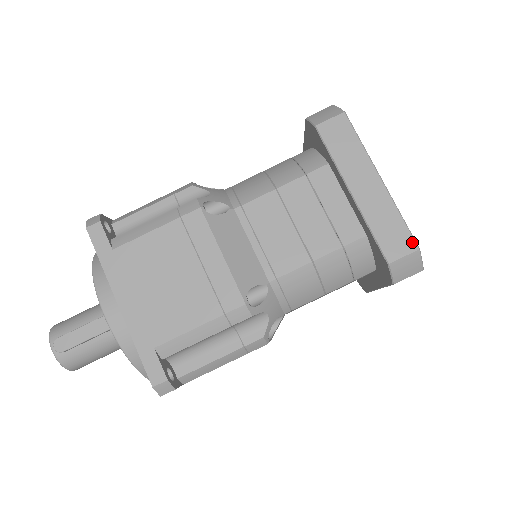
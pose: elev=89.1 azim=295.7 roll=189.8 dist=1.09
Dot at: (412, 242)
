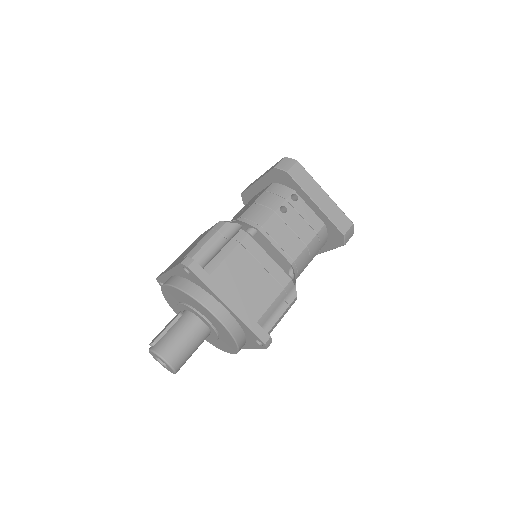
Dot at: (281, 159)
